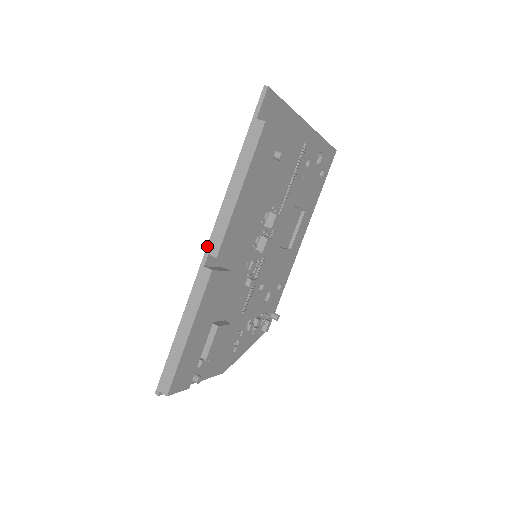
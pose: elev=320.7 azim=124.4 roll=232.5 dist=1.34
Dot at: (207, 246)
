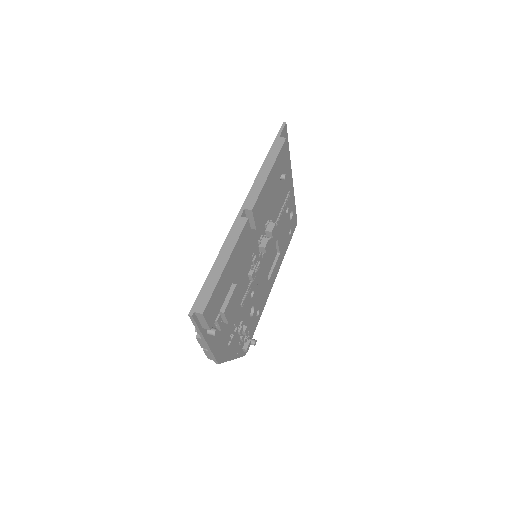
Dot at: (243, 204)
